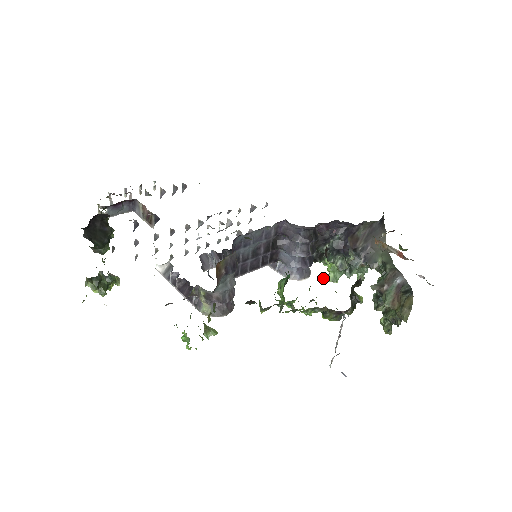
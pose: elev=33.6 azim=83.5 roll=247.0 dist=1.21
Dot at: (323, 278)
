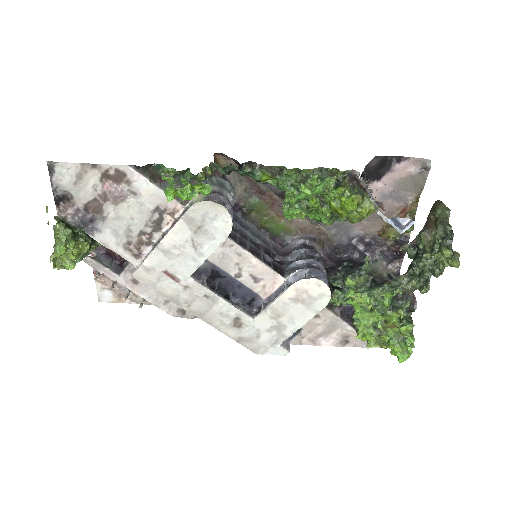
Dot at: (349, 296)
